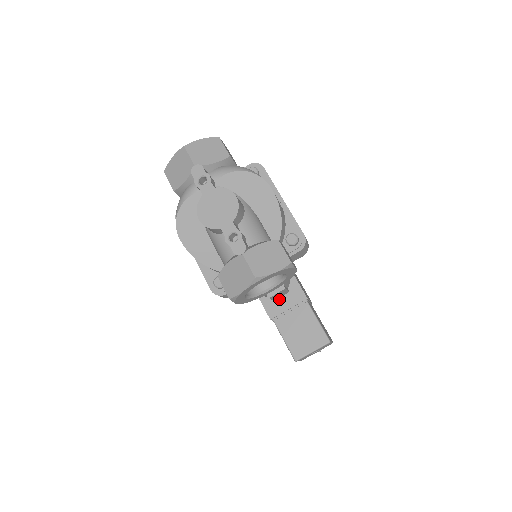
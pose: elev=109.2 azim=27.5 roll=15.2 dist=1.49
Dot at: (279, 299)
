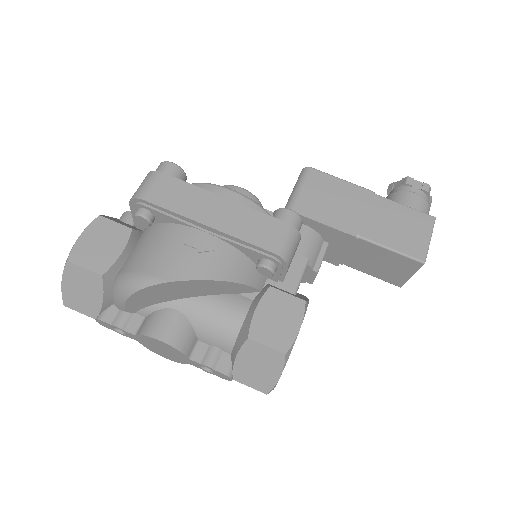
Dot at: occluded
